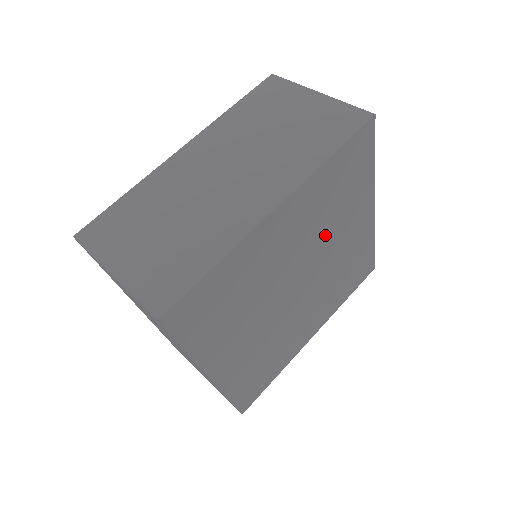
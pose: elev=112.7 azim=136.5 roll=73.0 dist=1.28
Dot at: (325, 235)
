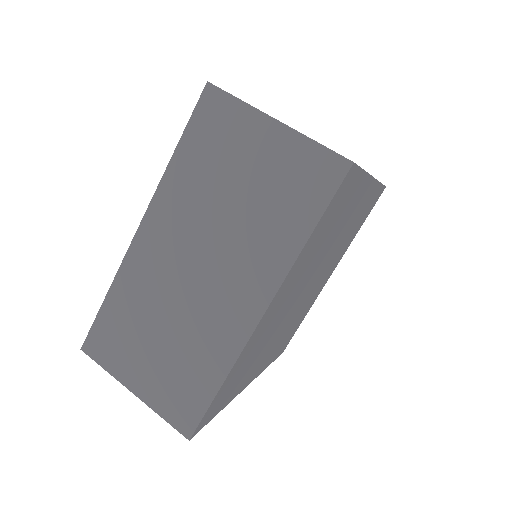
Dot at: (322, 253)
